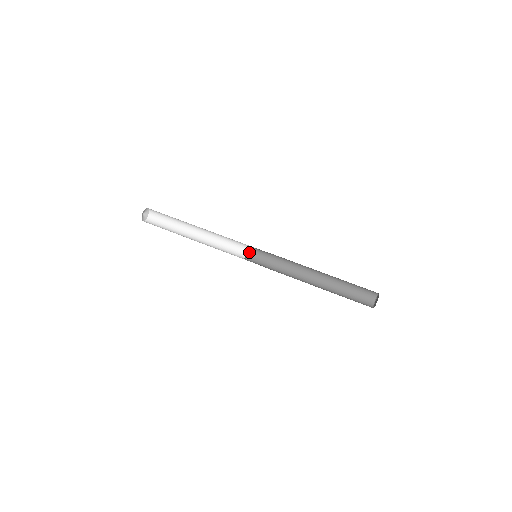
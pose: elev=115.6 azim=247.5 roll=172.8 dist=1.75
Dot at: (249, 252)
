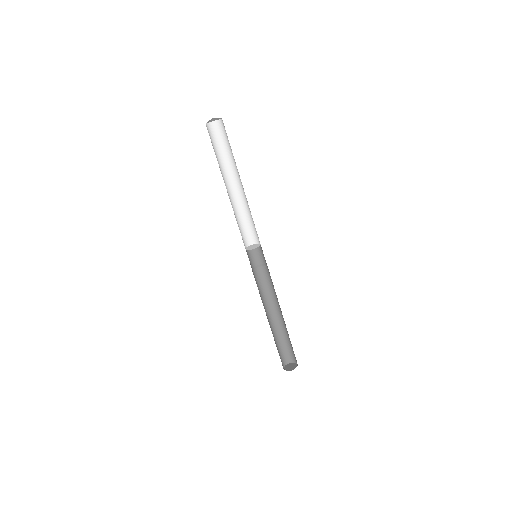
Dot at: (259, 244)
